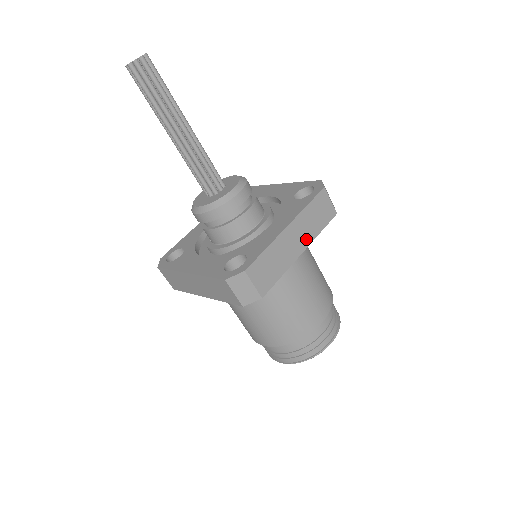
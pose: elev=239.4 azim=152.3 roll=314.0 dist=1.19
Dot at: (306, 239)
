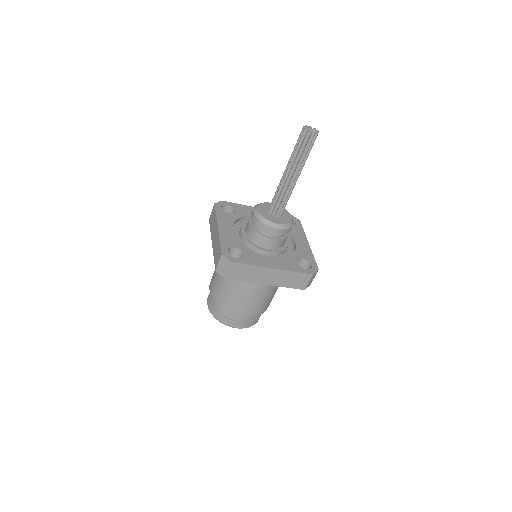
Dot at: occluded
